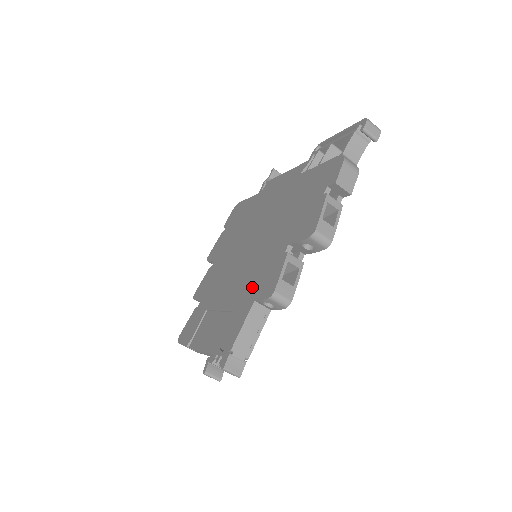
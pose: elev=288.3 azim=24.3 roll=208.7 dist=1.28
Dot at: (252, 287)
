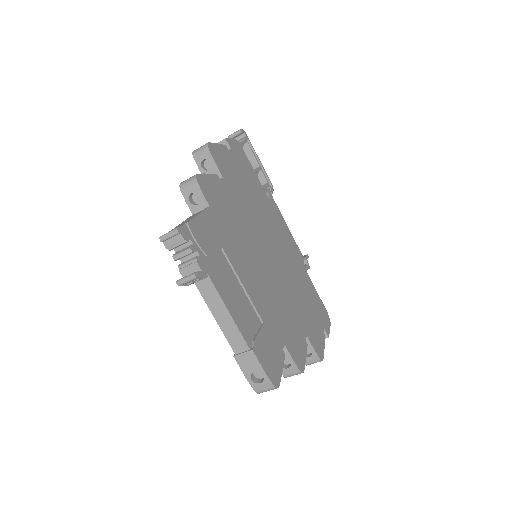
Dot at: occluded
